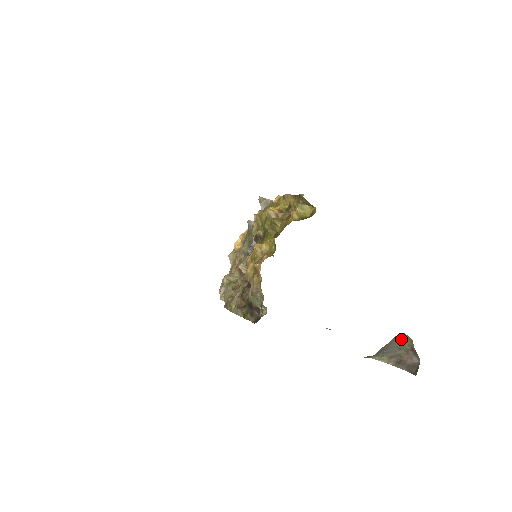
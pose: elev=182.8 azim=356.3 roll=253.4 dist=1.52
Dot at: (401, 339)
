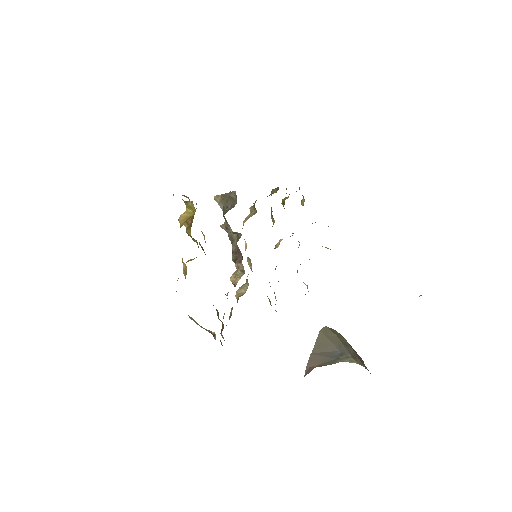
Dot at: (335, 334)
